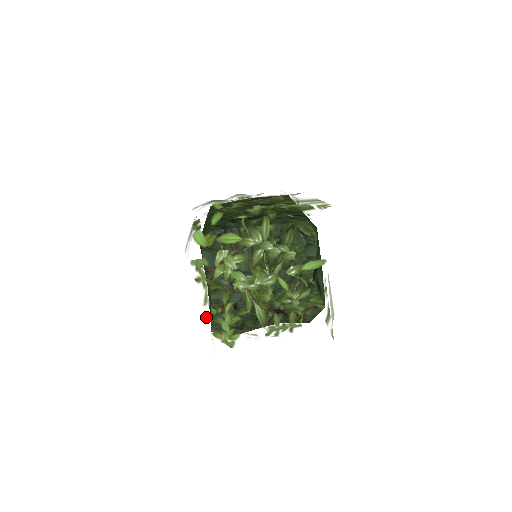
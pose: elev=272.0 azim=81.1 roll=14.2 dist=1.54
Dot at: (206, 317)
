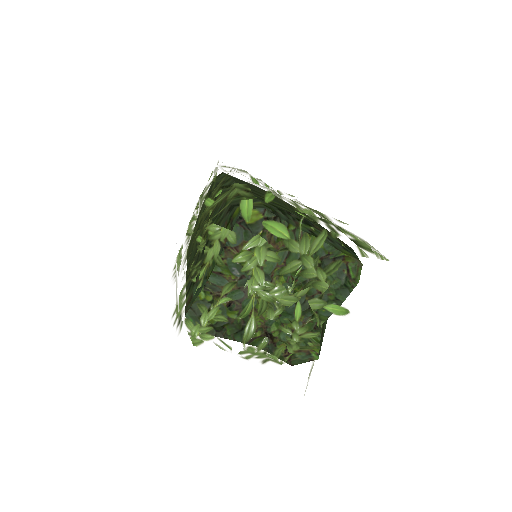
Dot at: (186, 295)
